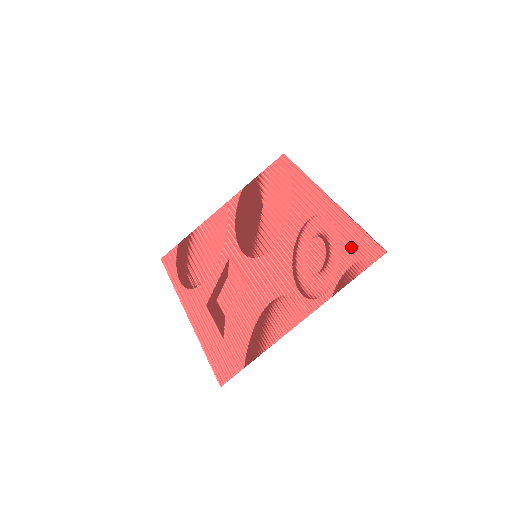
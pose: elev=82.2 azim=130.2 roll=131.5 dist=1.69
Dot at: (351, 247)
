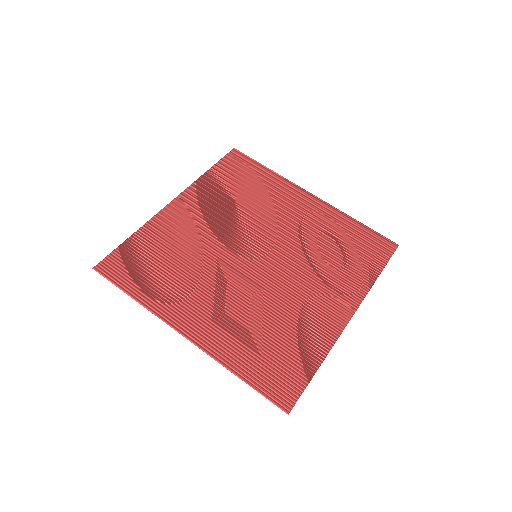
Dot at: (363, 242)
